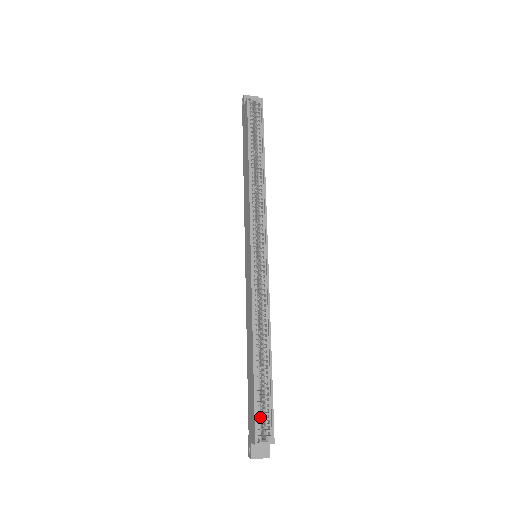
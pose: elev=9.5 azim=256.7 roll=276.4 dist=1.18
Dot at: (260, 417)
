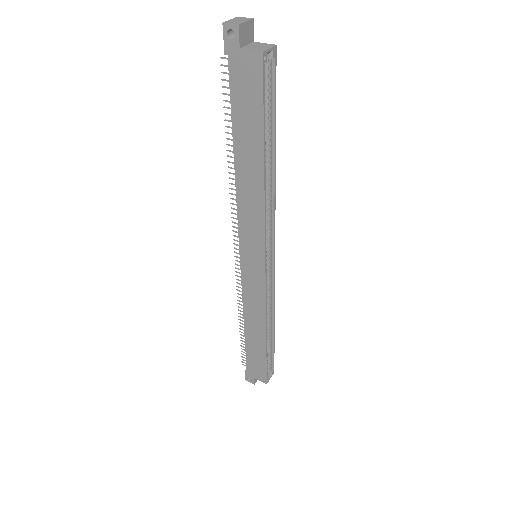
Dot at: (267, 367)
